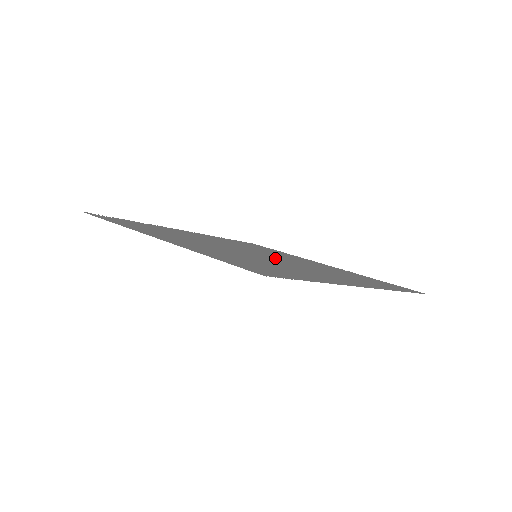
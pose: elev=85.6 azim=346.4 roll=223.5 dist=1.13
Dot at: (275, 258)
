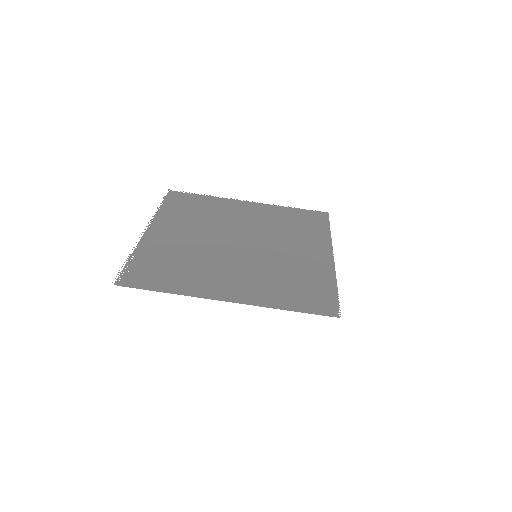
Dot at: (256, 243)
